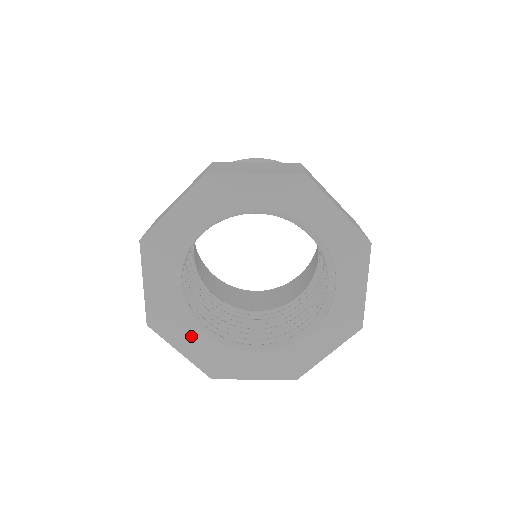
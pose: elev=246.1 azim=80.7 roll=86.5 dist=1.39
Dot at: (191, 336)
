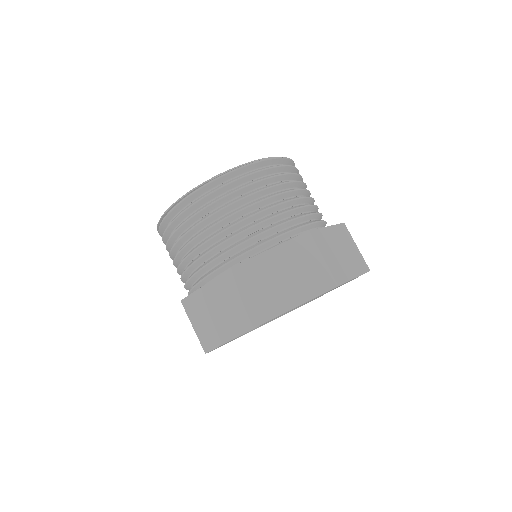
Dot at: occluded
